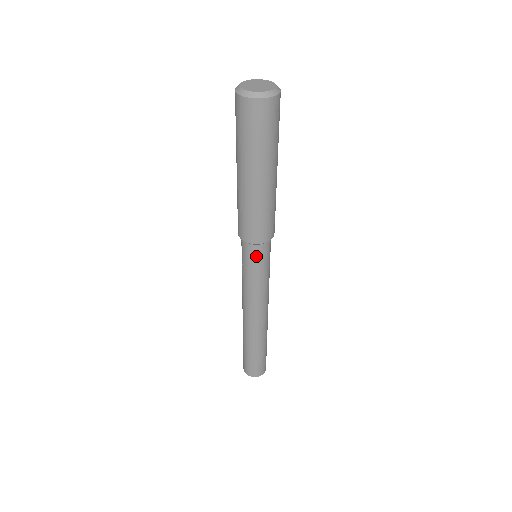
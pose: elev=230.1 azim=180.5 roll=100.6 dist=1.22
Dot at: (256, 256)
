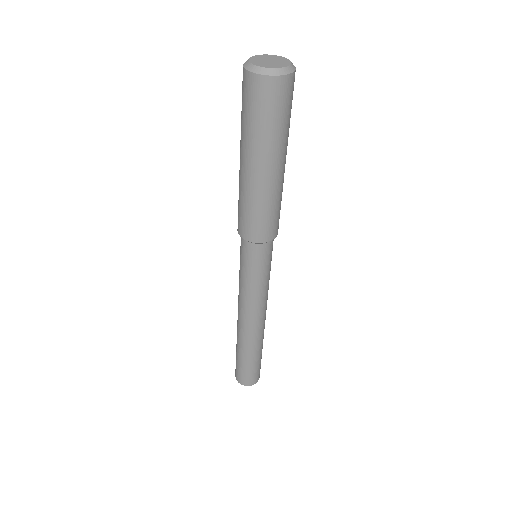
Dot at: (255, 256)
